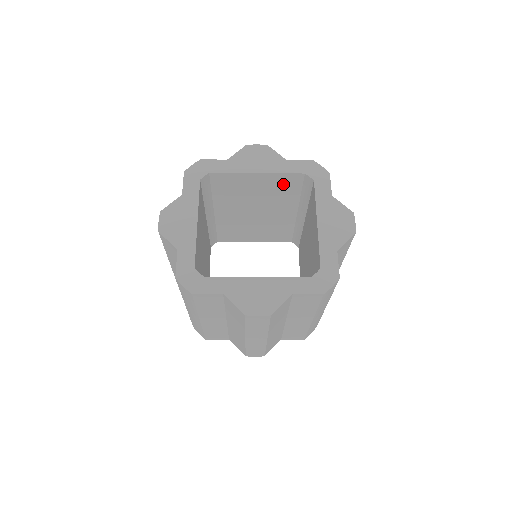
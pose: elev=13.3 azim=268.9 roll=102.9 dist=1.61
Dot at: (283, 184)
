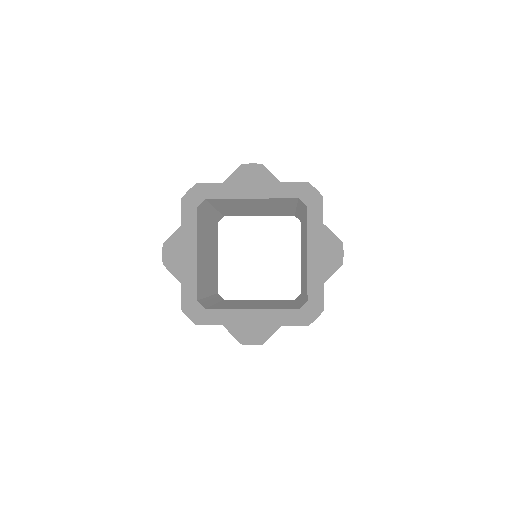
Dot at: (278, 201)
